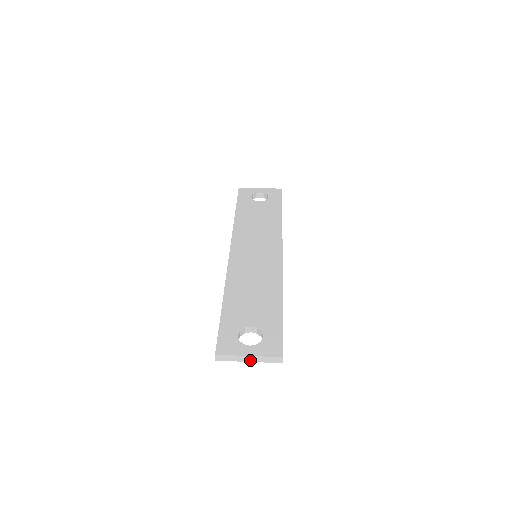
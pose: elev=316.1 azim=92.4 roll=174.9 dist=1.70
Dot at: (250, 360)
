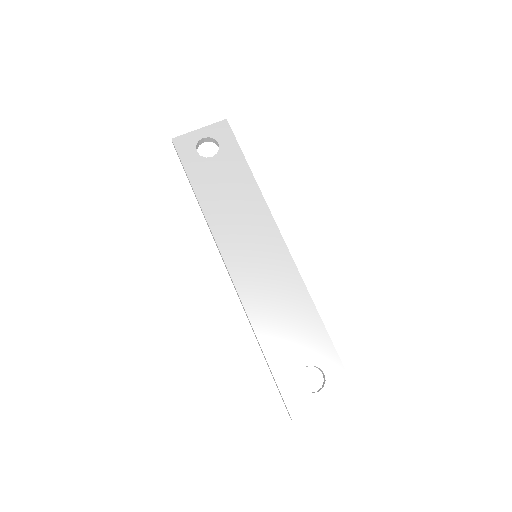
Dot at: (323, 404)
